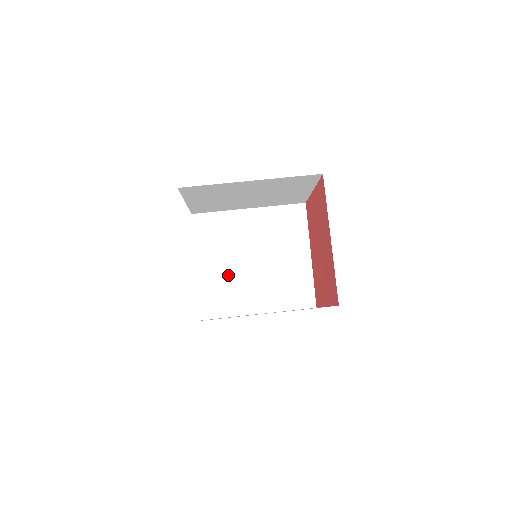
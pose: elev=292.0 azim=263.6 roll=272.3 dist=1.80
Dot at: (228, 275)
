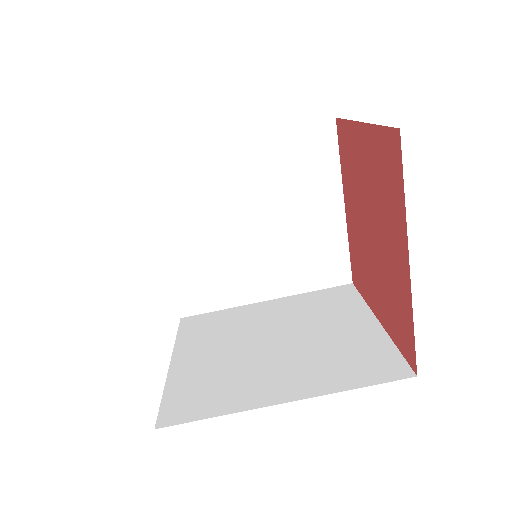
Dot at: (210, 252)
